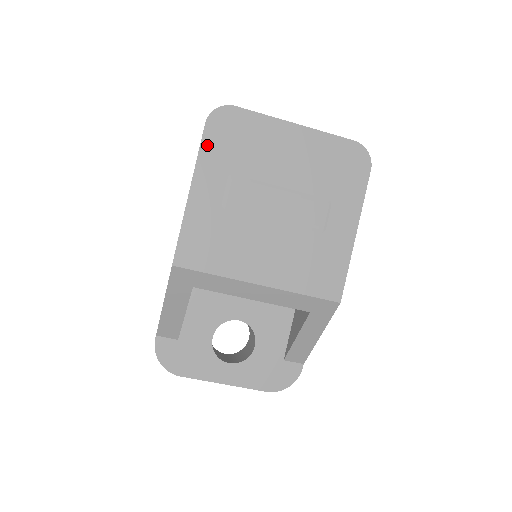
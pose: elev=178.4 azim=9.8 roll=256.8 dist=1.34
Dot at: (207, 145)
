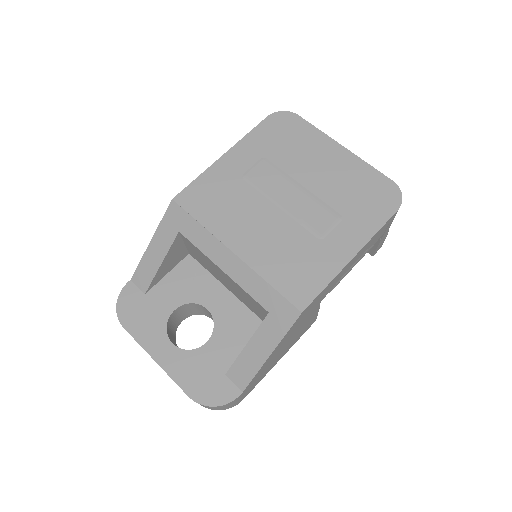
Dot at: (259, 131)
